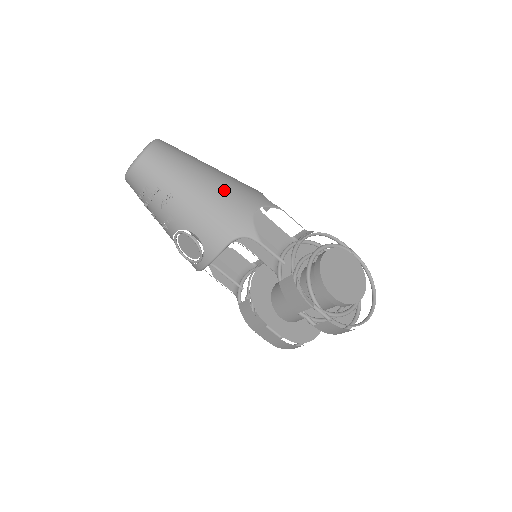
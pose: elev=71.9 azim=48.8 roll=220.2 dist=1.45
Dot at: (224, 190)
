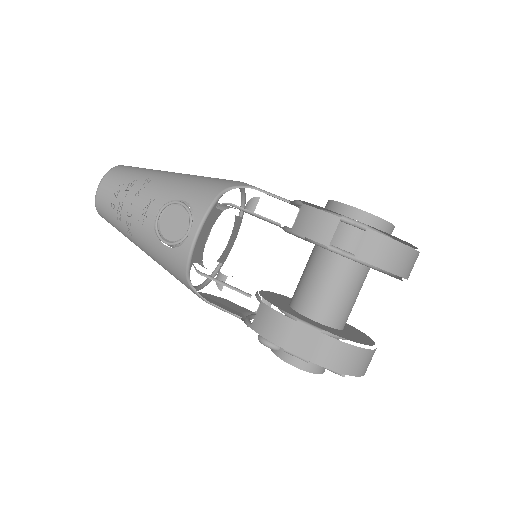
Dot at: occluded
